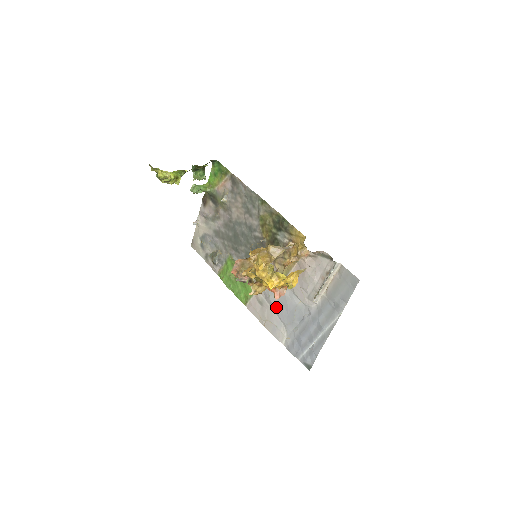
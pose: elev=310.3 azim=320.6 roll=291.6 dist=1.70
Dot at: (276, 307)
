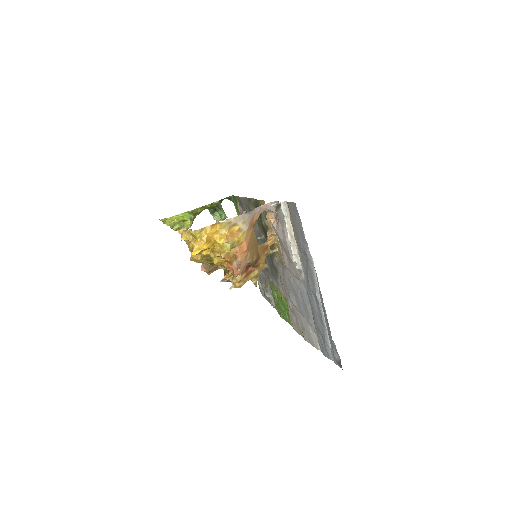
Dot at: (297, 306)
